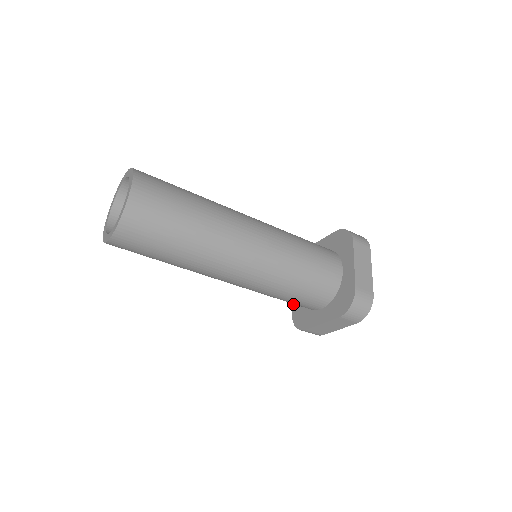
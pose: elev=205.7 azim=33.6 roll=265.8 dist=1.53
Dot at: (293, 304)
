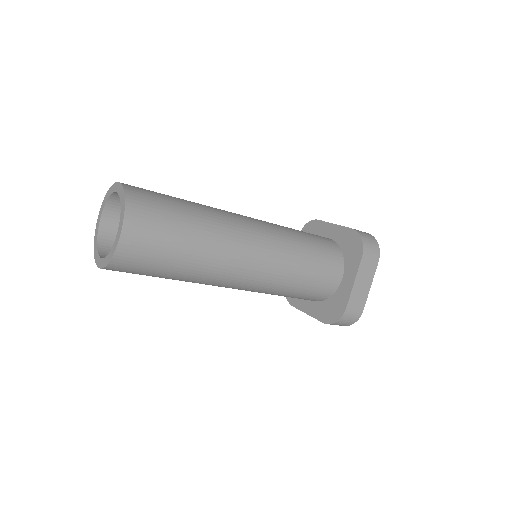
Dot at: (315, 317)
